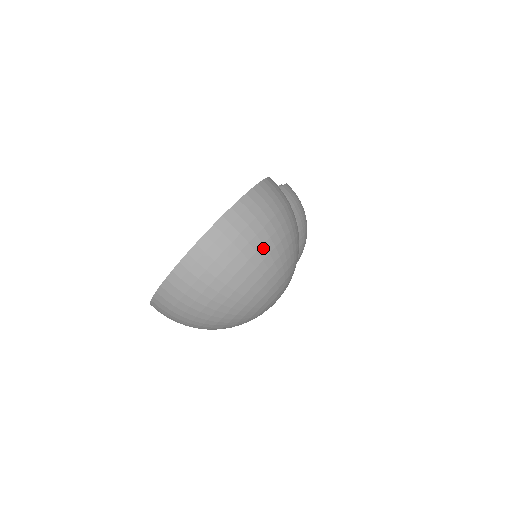
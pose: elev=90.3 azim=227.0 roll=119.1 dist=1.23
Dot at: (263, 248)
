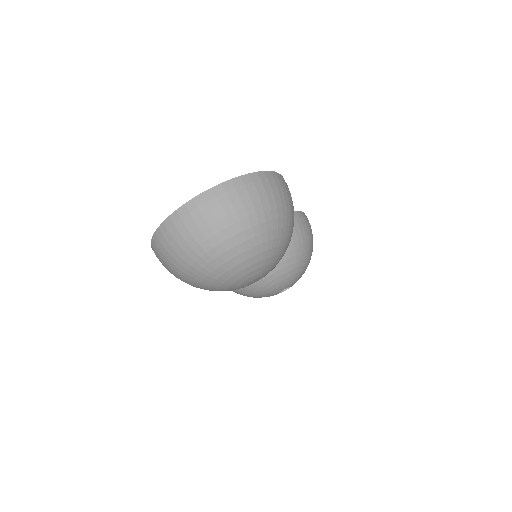
Dot at: (255, 217)
